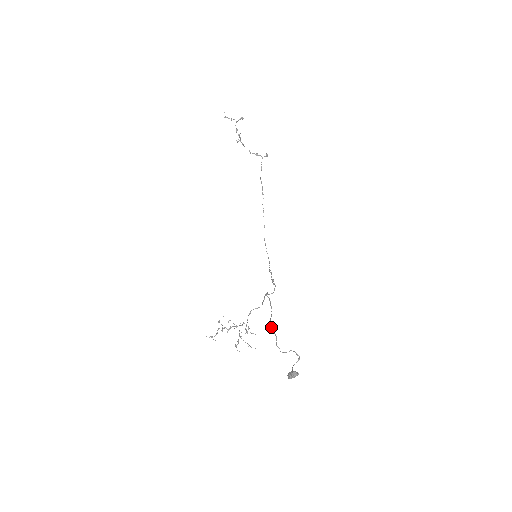
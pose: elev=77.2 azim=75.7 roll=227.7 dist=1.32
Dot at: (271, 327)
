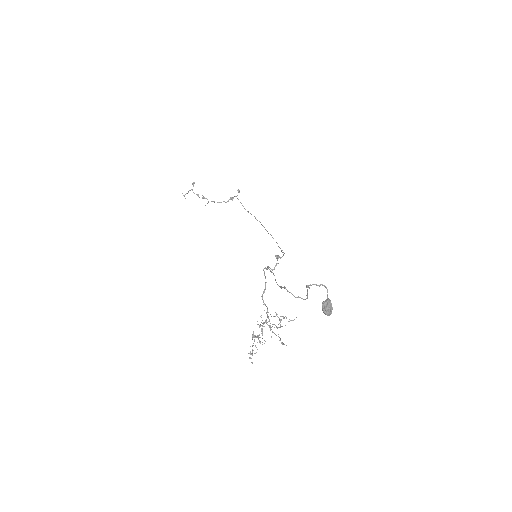
Dot at: occluded
